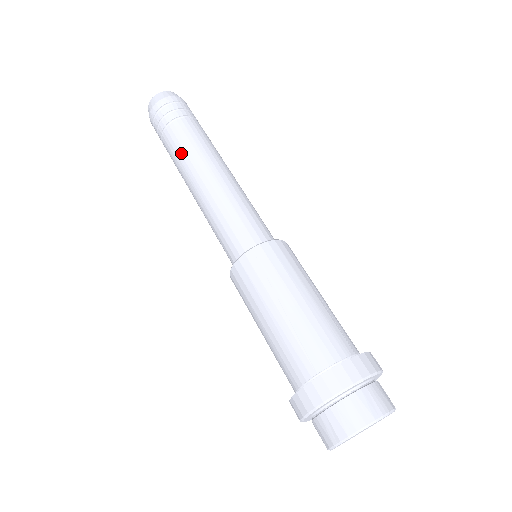
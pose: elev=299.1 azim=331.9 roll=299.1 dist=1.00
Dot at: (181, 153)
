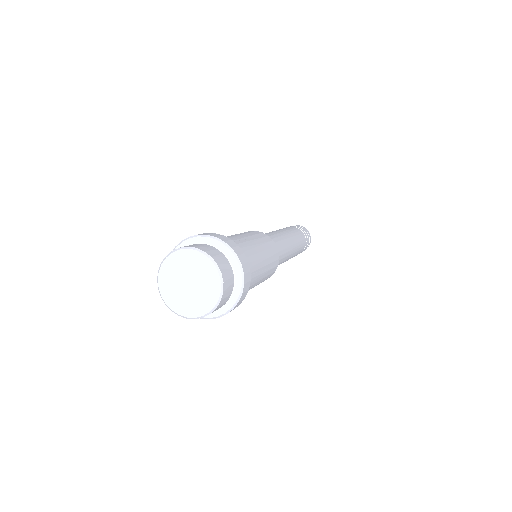
Dot at: occluded
